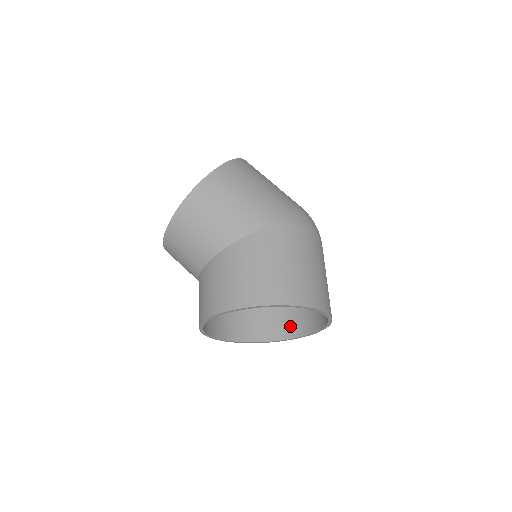
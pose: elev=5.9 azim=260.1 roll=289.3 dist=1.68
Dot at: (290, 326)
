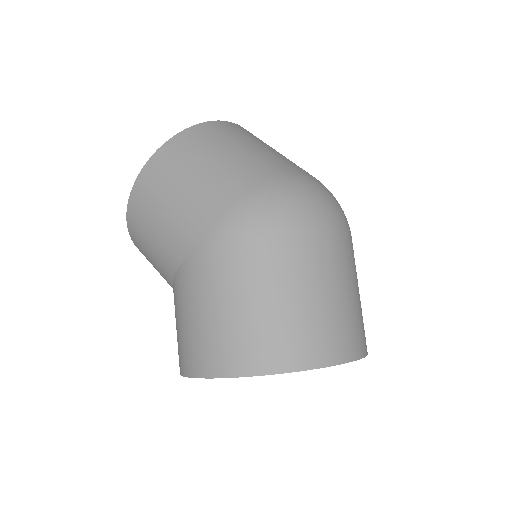
Dot at: occluded
